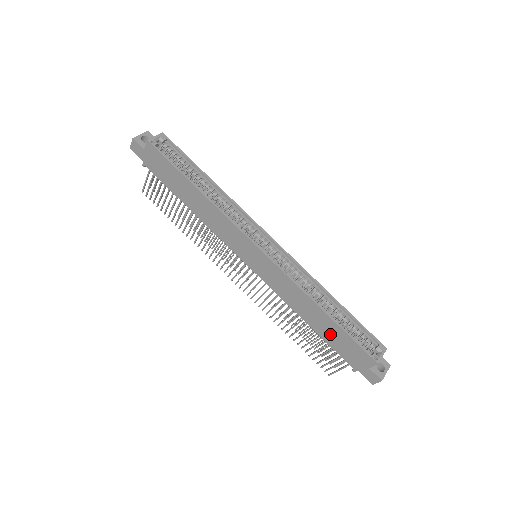
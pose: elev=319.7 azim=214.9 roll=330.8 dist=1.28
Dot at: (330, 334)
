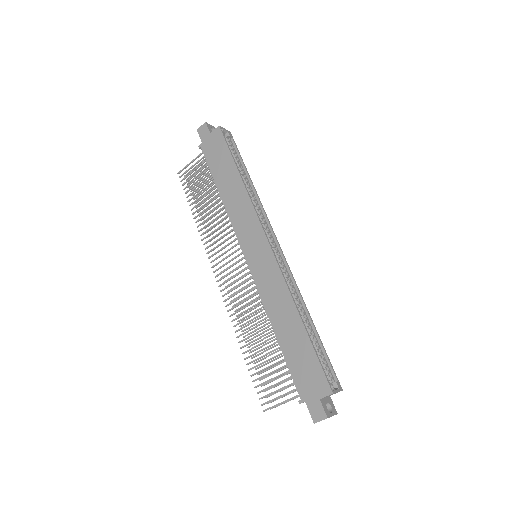
Dot at: (295, 349)
